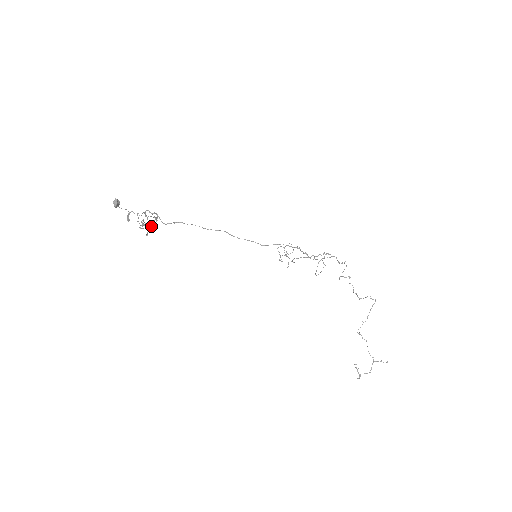
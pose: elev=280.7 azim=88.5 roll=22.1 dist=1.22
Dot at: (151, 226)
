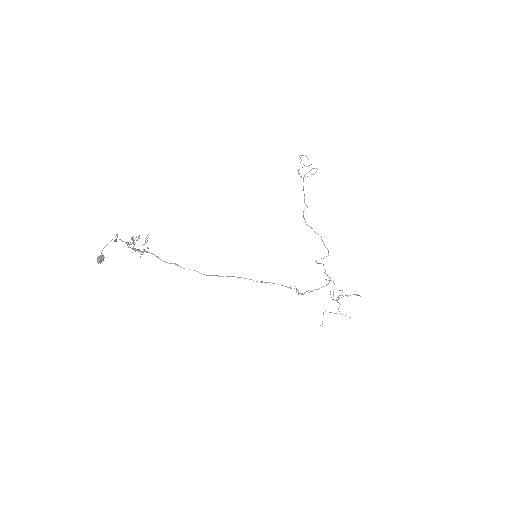
Dot at: (142, 254)
